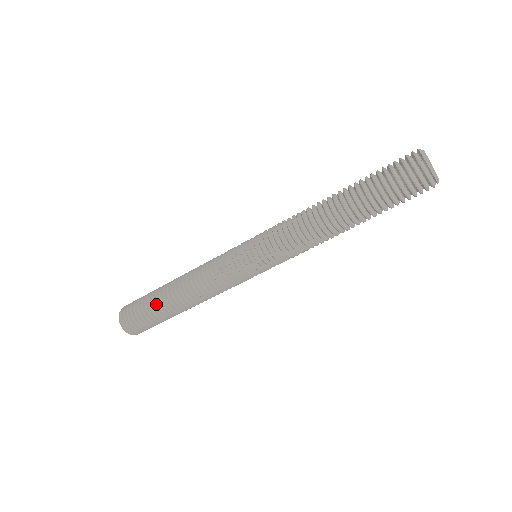
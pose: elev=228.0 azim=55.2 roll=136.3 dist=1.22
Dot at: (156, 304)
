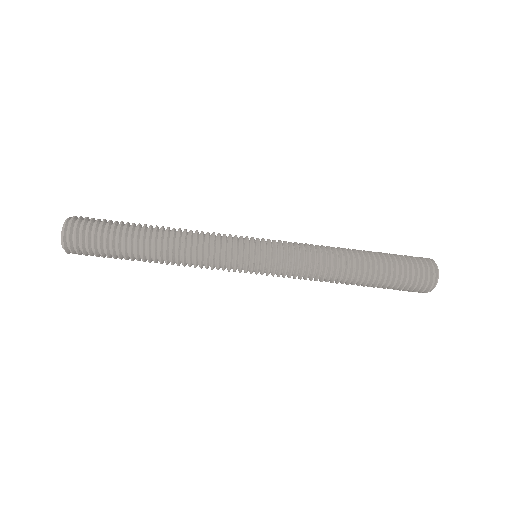
Dot at: (128, 227)
